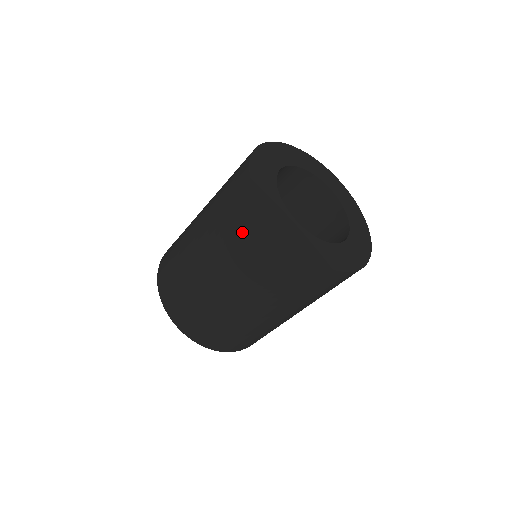
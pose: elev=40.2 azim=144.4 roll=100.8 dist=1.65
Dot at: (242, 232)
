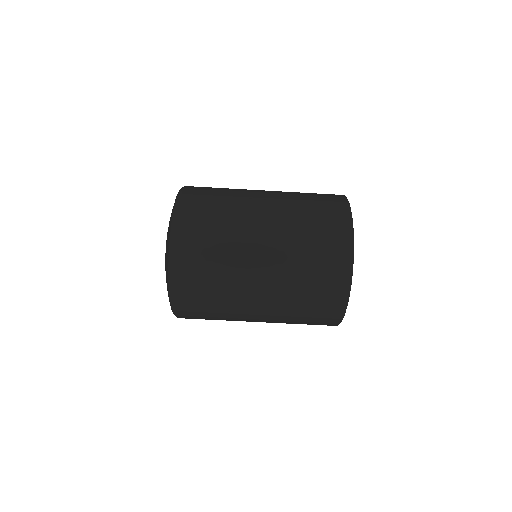
Dot at: (318, 294)
